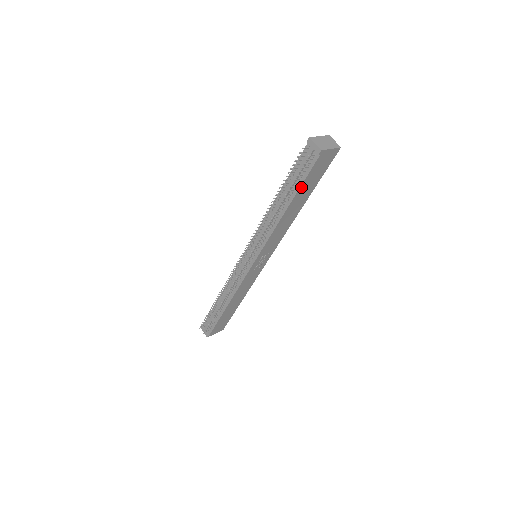
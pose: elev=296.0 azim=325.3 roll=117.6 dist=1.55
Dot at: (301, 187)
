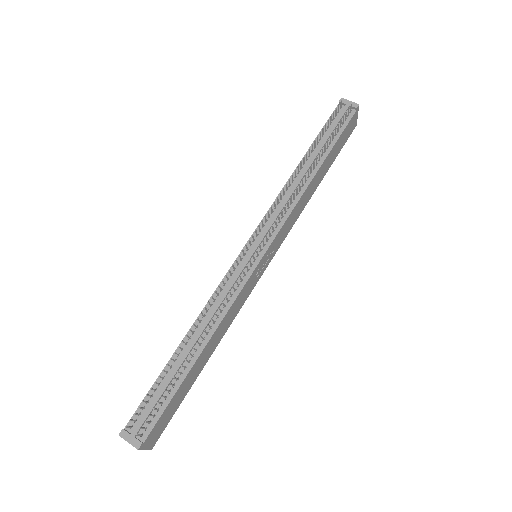
Dot at: (334, 145)
